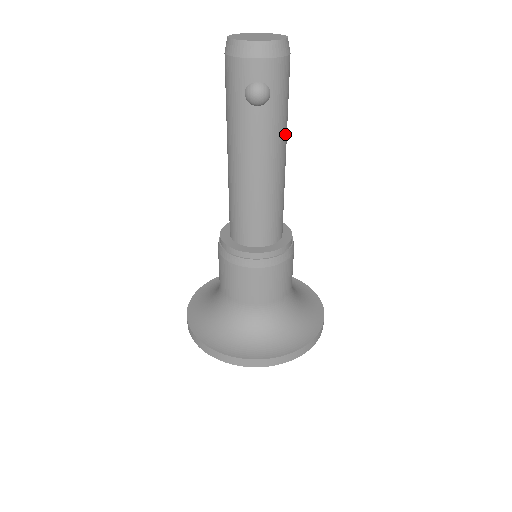
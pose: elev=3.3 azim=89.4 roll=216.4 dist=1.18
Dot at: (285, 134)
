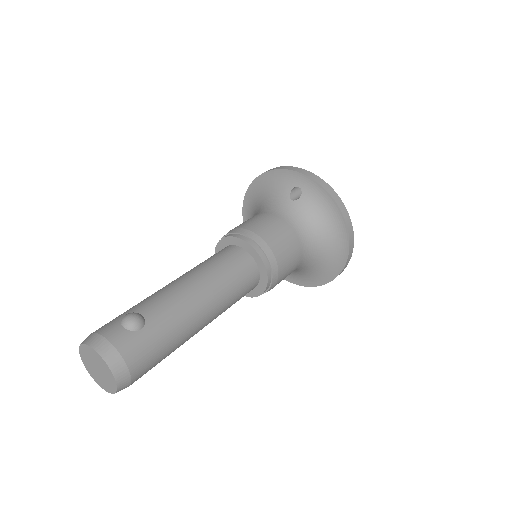
Dot at: occluded
